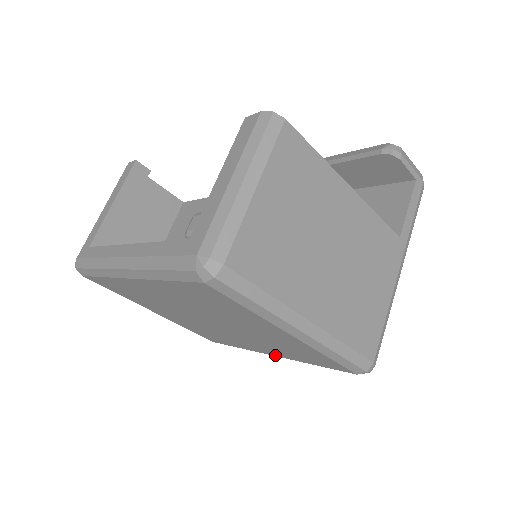
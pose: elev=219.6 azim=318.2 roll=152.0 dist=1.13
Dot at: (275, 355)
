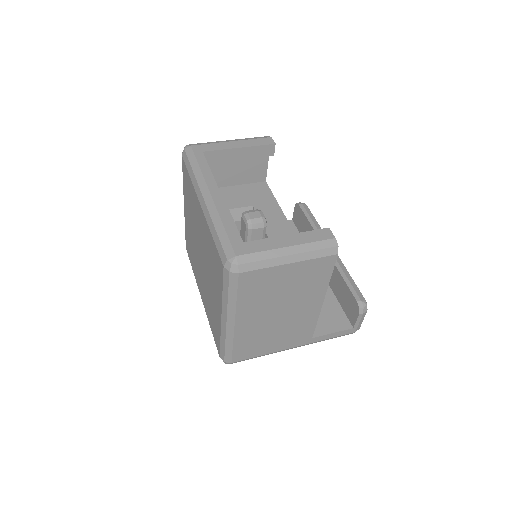
Dot at: (202, 299)
